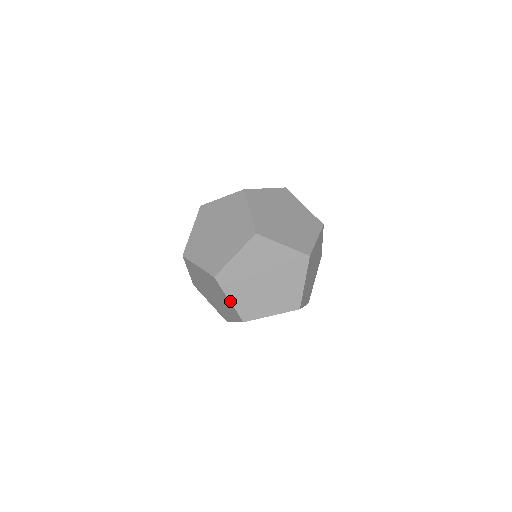
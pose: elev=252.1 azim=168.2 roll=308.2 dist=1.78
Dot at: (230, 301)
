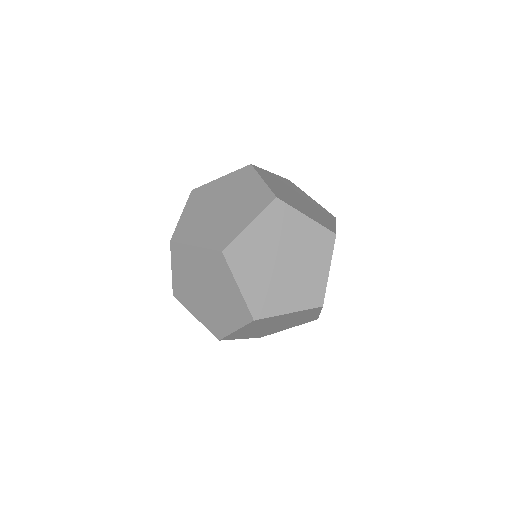
Dot at: (239, 288)
